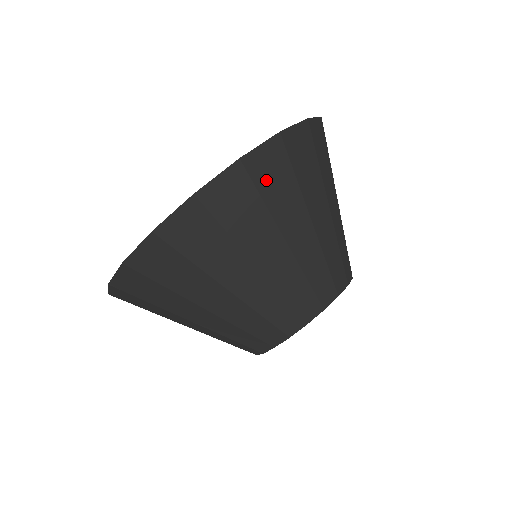
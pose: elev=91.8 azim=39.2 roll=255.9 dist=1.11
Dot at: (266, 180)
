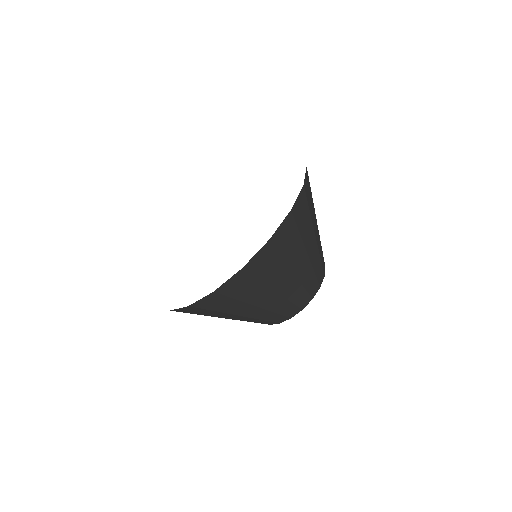
Dot at: (300, 218)
